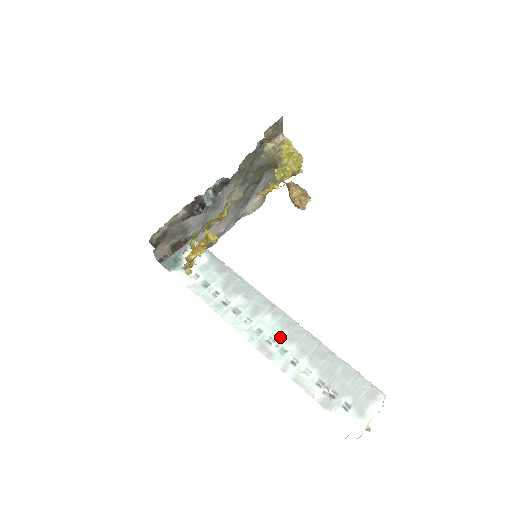
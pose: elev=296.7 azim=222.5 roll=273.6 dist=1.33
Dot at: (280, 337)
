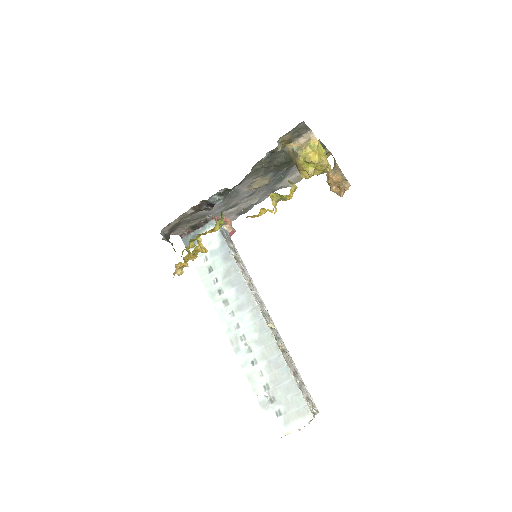
Dot at: (251, 338)
